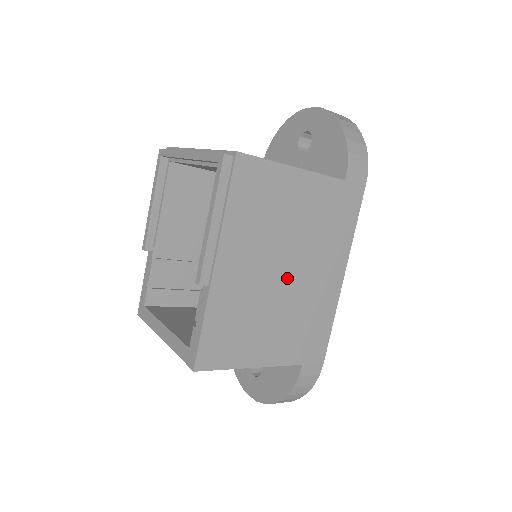
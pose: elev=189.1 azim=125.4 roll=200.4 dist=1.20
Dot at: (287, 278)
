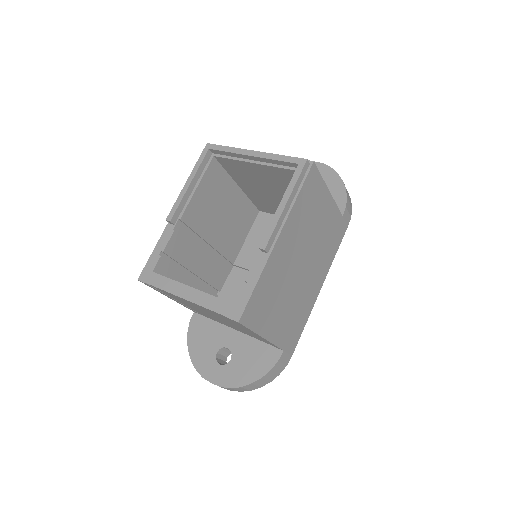
Dot at: (301, 272)
